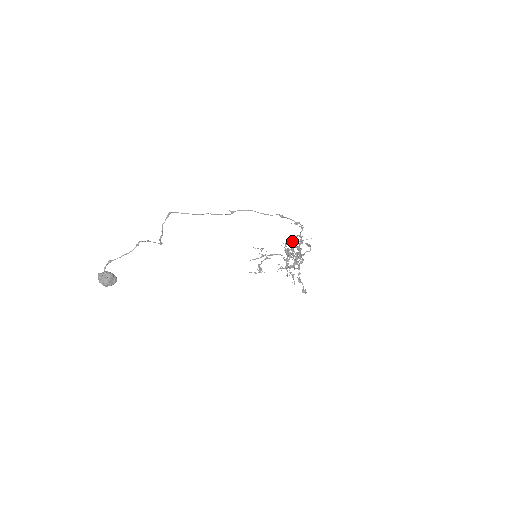
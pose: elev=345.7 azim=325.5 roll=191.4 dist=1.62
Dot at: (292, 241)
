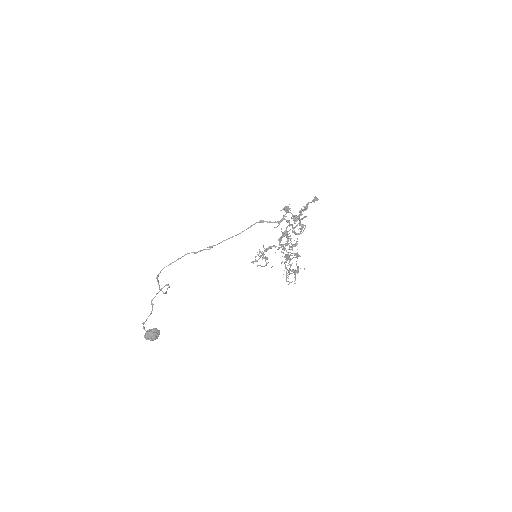
Dot at: (284, 235)
